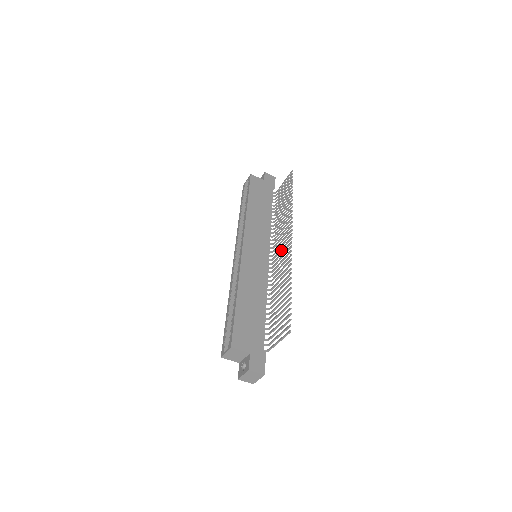
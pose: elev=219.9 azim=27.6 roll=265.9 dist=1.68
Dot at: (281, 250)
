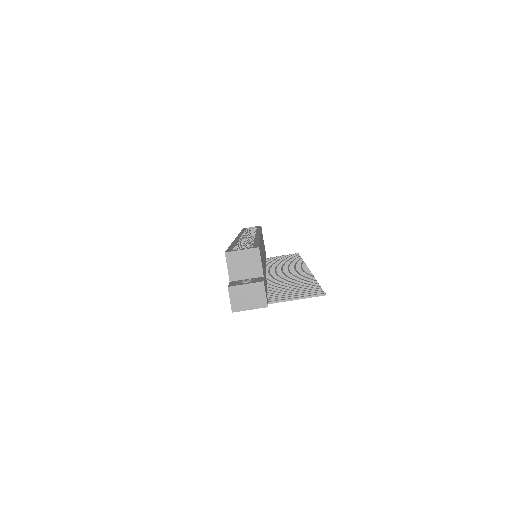
Dot at: occluded
